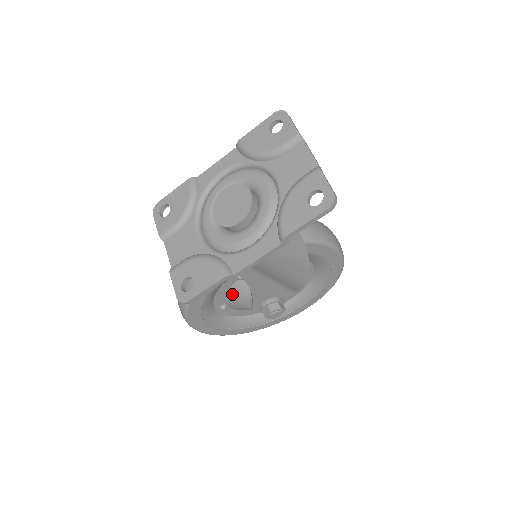
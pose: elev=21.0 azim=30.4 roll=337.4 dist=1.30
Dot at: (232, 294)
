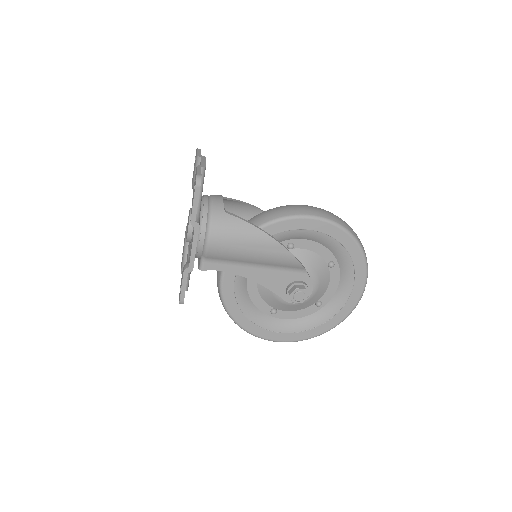
Dot at: (264, 296)
